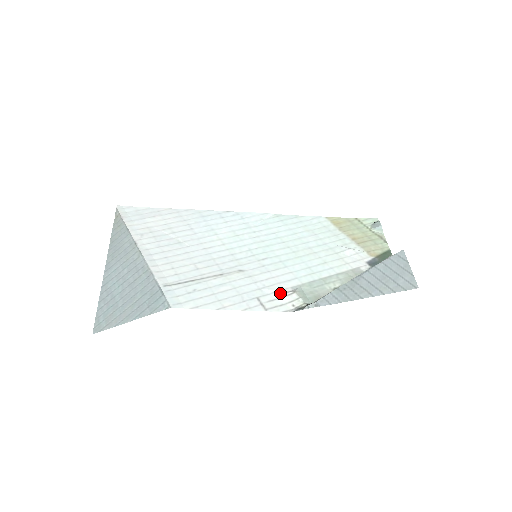
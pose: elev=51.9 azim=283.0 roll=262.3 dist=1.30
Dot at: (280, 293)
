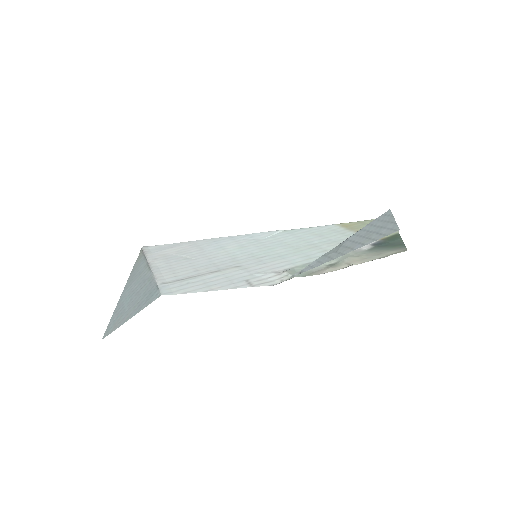
Dot at: (271, 274)
